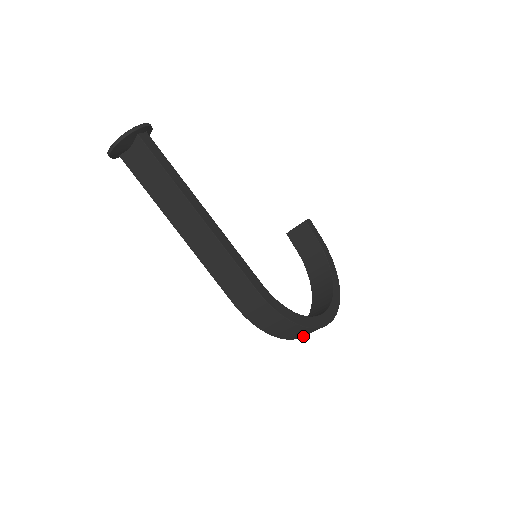
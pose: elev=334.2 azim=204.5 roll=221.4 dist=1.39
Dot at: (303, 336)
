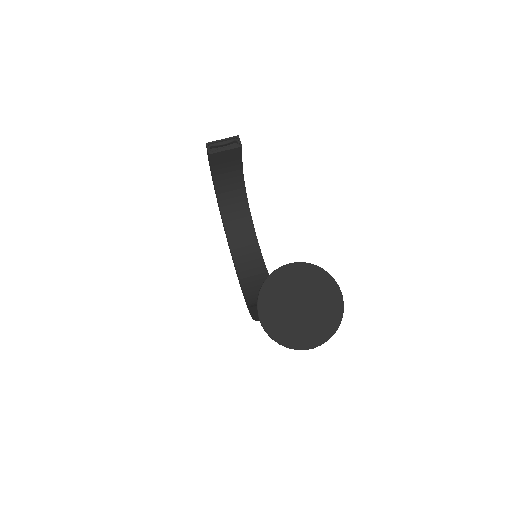
Dot at: occluded
